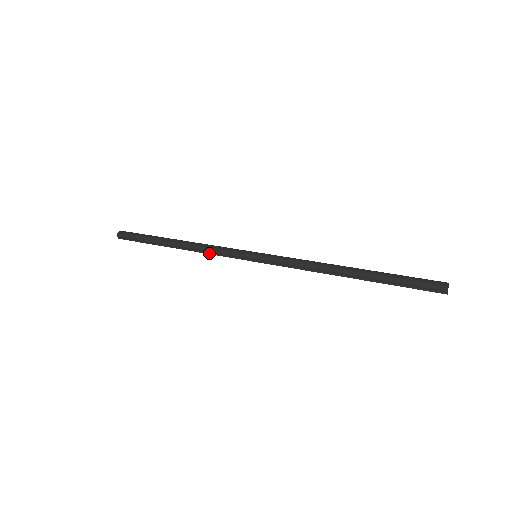
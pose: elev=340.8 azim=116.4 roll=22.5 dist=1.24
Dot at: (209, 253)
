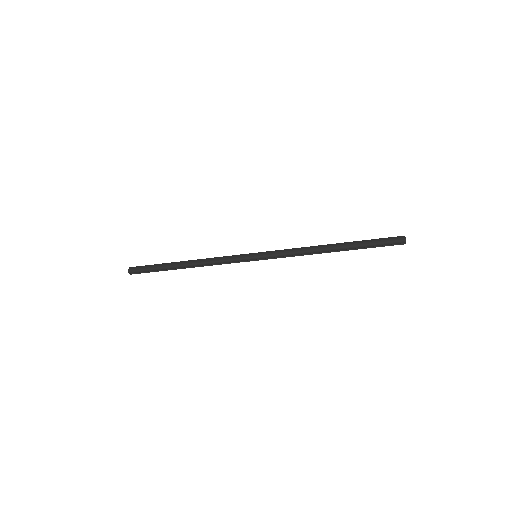
Dot at: (216, 264)
